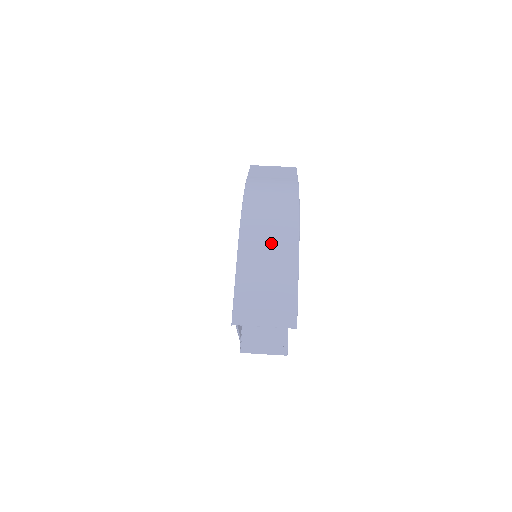
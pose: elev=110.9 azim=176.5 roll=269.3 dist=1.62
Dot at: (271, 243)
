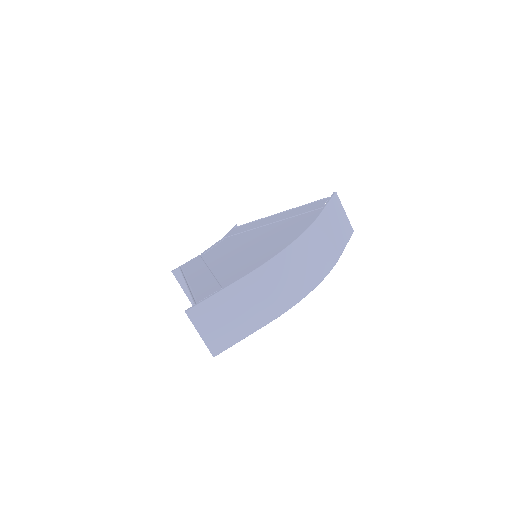
Dot at: (270, 295)
